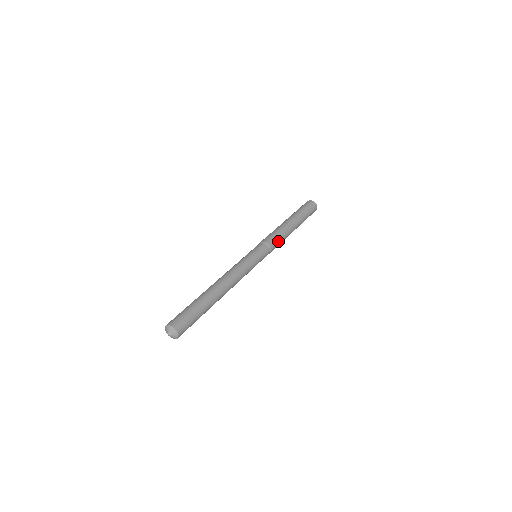
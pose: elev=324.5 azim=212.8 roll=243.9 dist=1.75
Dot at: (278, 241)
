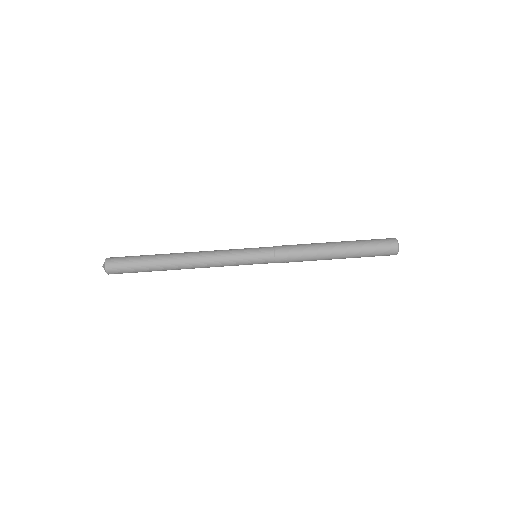
Dot at: (294, 255)
